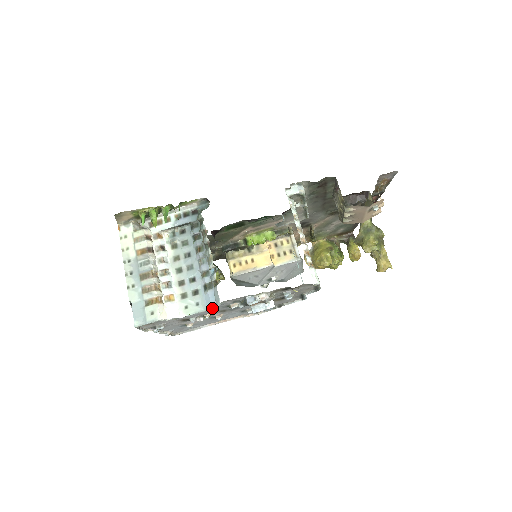
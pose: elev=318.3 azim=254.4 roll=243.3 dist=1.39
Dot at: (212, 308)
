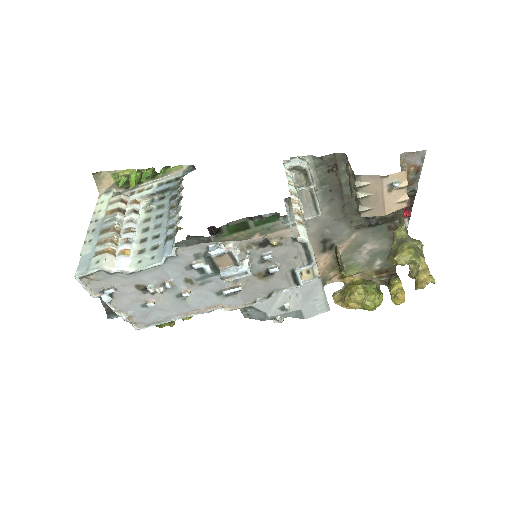
Dot at: (170, 265)
